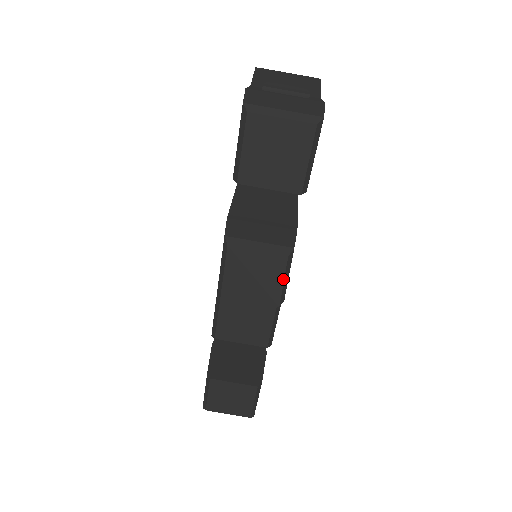
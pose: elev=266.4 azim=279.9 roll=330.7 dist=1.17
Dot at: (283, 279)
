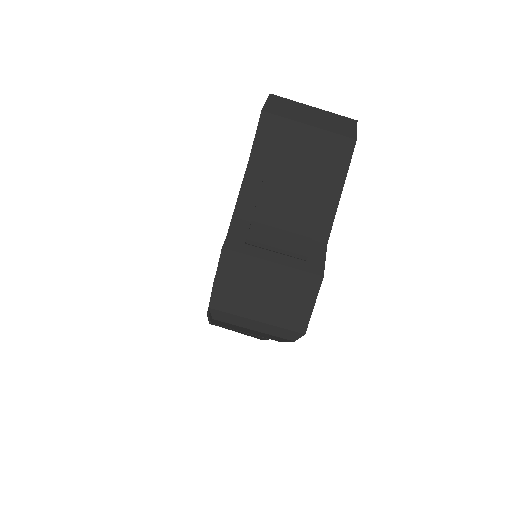
Dot at: (265, 339)
